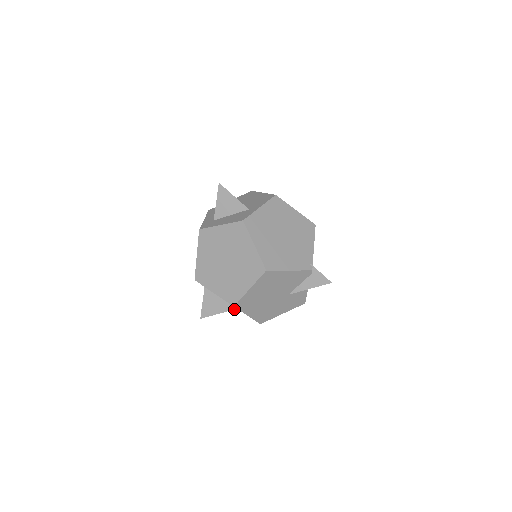
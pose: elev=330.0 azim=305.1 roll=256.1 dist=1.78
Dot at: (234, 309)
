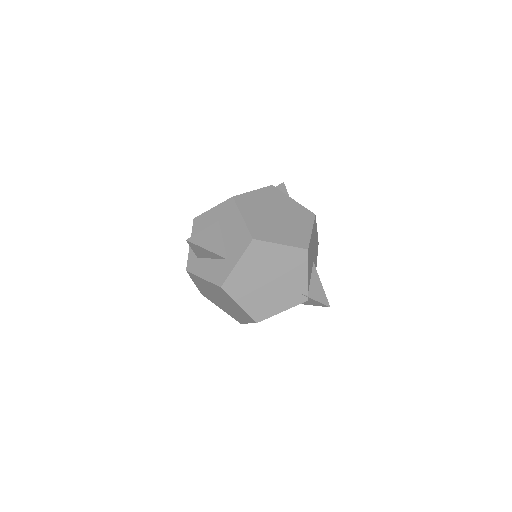
Dot at: occluded
